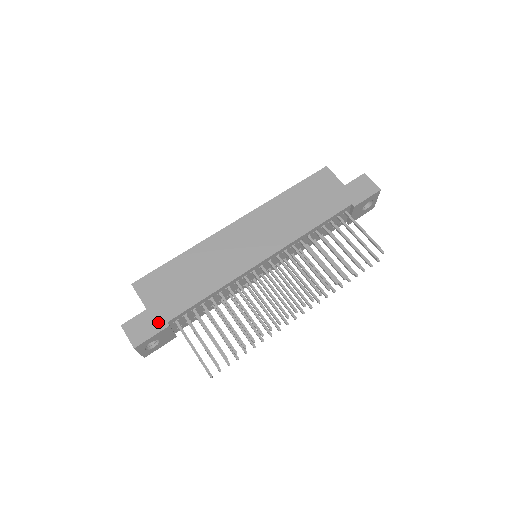
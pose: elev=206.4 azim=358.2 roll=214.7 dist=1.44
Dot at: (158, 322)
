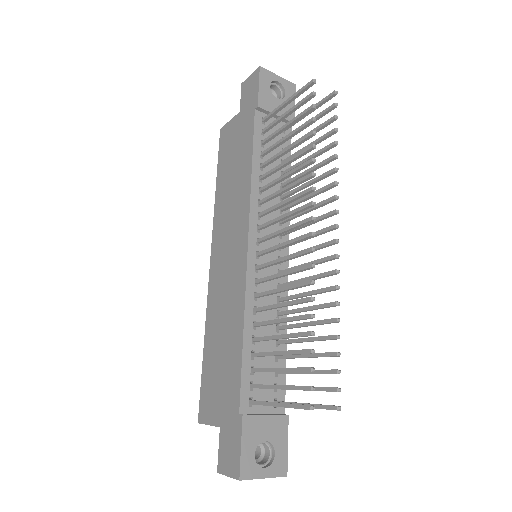
Dot at: (234, 425)
